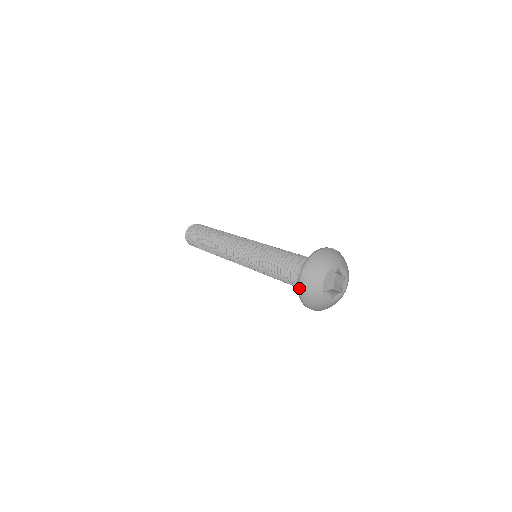
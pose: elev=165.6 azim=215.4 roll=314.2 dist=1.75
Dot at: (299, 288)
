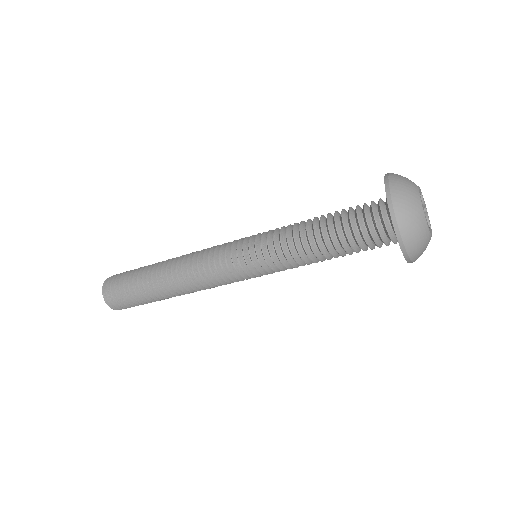
Dot at: (394, 214)
